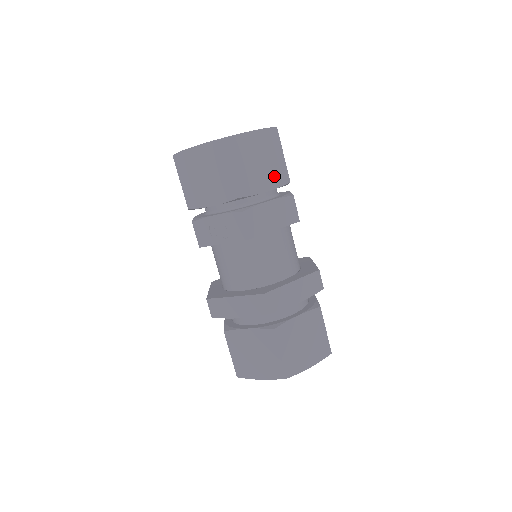
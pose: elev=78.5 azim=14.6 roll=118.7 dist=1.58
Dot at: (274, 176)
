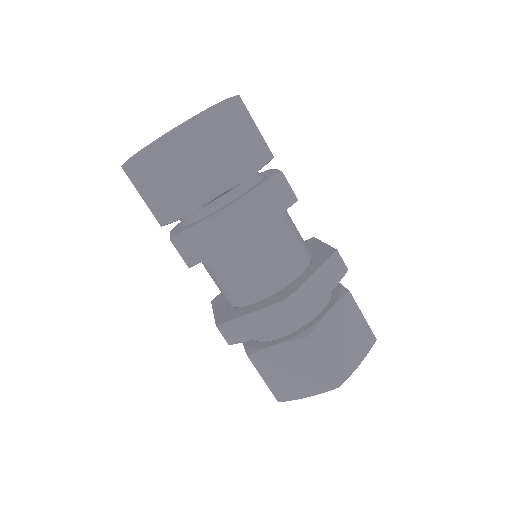
Dot at: (253, 155)
